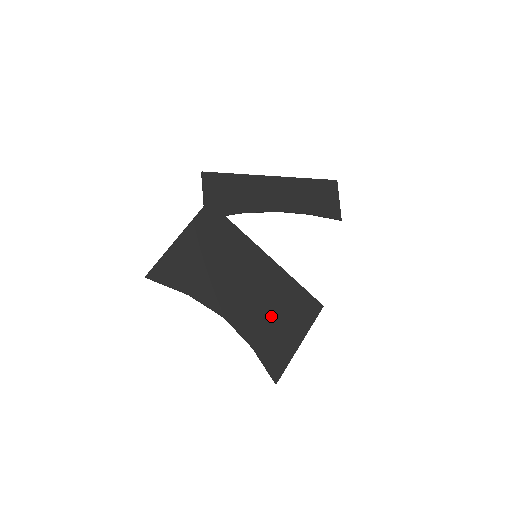
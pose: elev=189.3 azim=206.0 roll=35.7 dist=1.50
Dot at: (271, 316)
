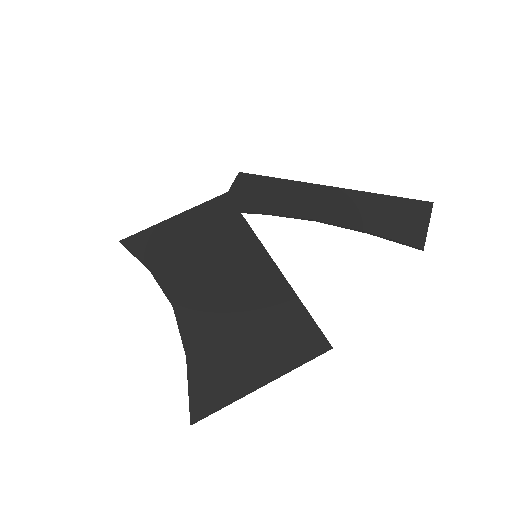
Dot at: (236, 328)
